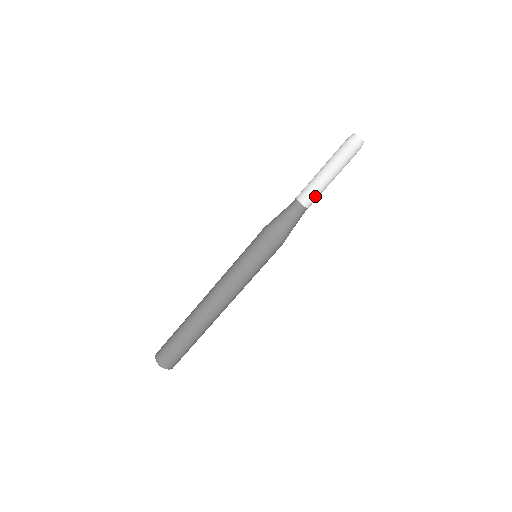
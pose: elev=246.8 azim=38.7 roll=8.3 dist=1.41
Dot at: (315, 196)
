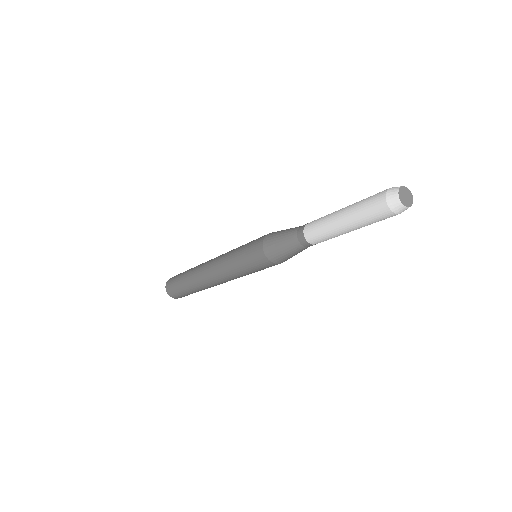
Dot at: occluded
